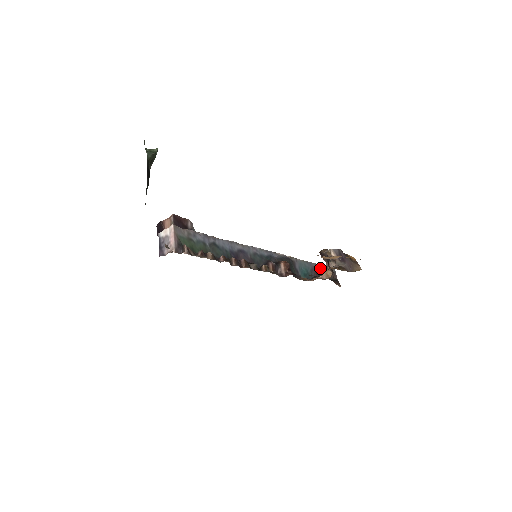
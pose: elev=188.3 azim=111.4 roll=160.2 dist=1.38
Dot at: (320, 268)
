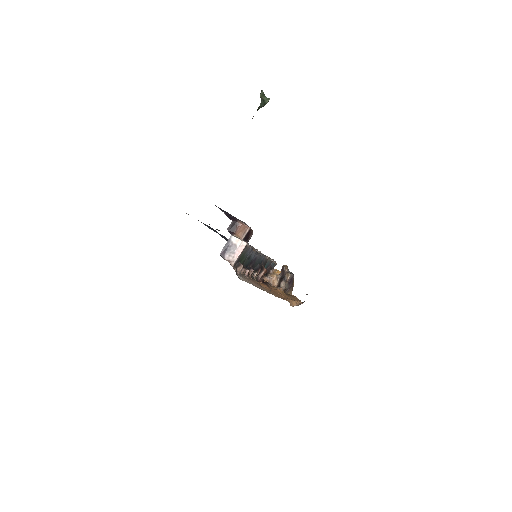
Dot at: (271, 264)
